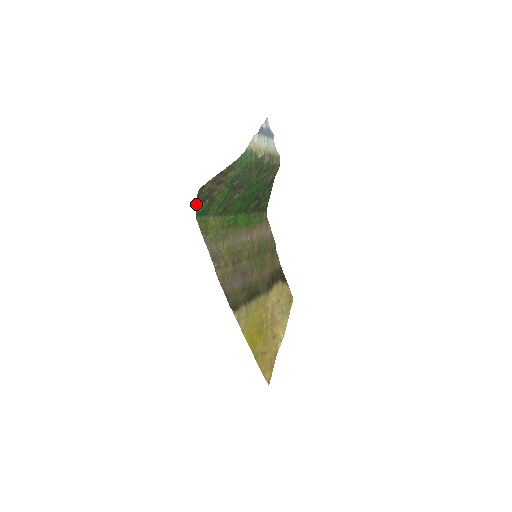
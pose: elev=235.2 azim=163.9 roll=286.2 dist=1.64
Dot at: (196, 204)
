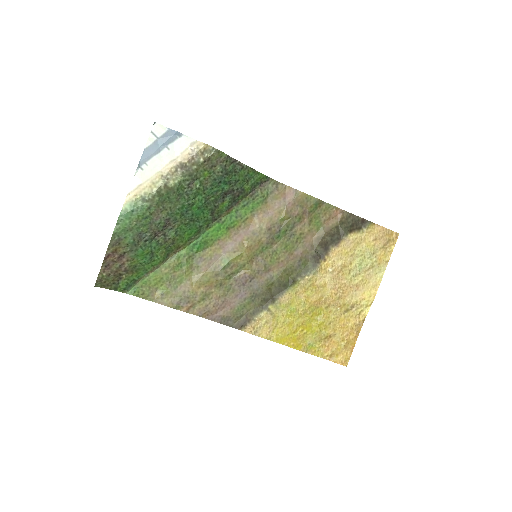
Dot at: (111, 289)
